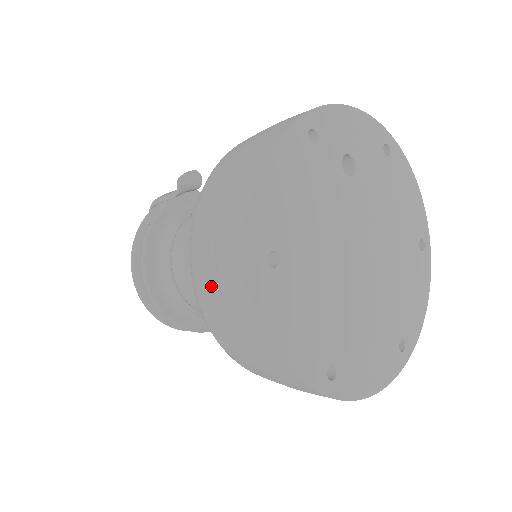
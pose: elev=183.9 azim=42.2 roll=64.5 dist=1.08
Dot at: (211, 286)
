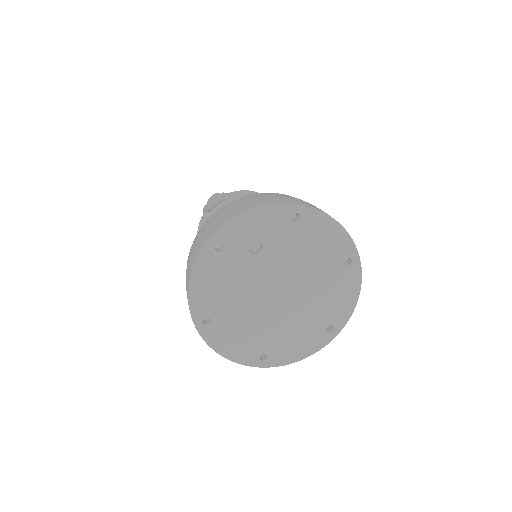
Dot at: occluded
